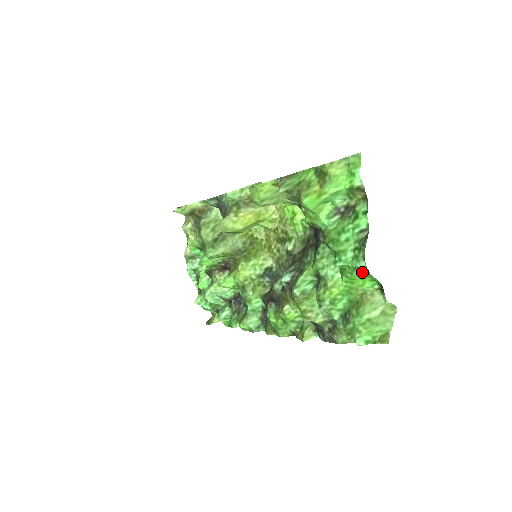
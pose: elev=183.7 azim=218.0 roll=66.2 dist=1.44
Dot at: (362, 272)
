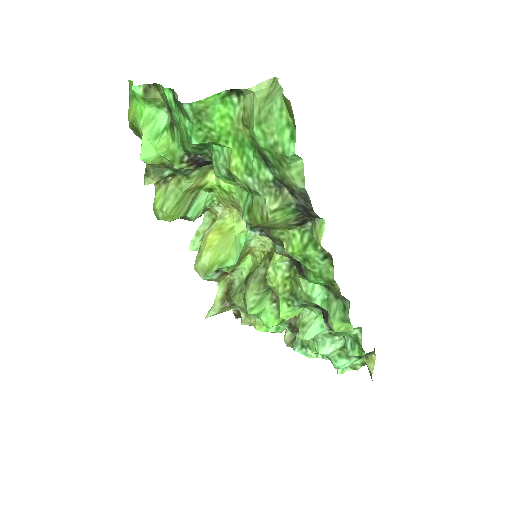
Dot at: (203, 113)
